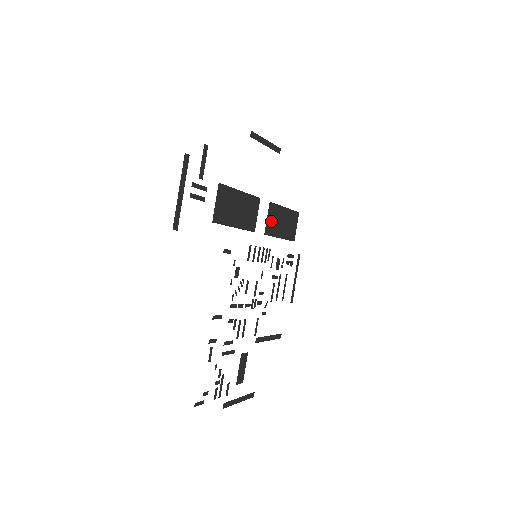
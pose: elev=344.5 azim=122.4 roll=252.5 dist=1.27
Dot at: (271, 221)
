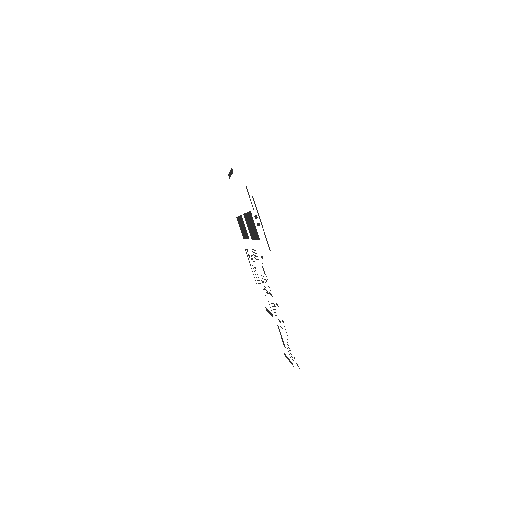
Dot at: (245, 229)
